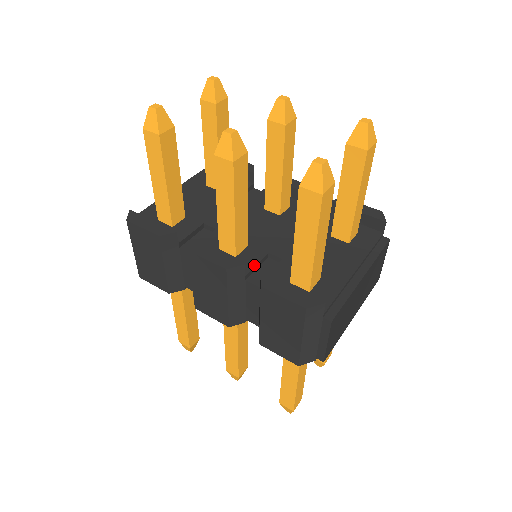
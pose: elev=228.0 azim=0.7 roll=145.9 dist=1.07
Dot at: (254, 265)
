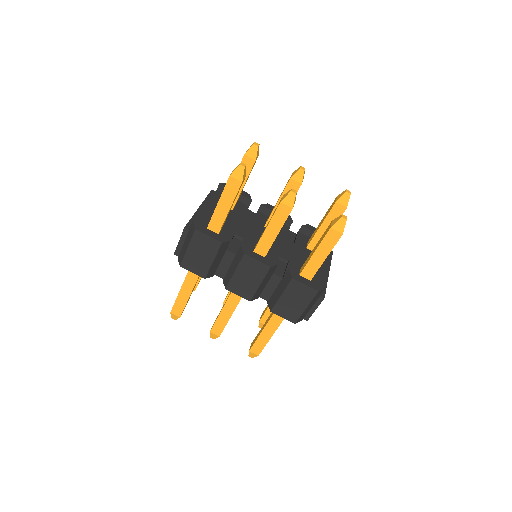
Dot at: occluded
